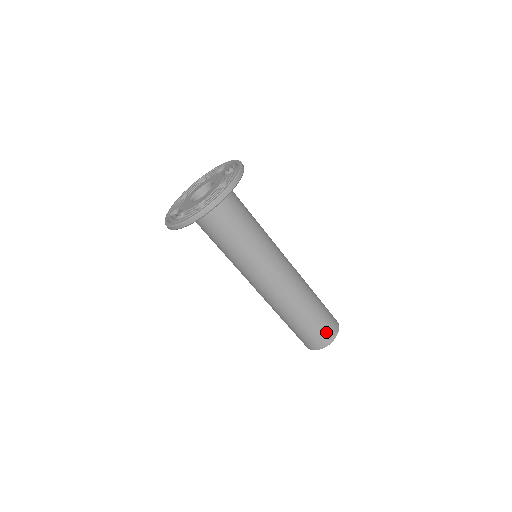
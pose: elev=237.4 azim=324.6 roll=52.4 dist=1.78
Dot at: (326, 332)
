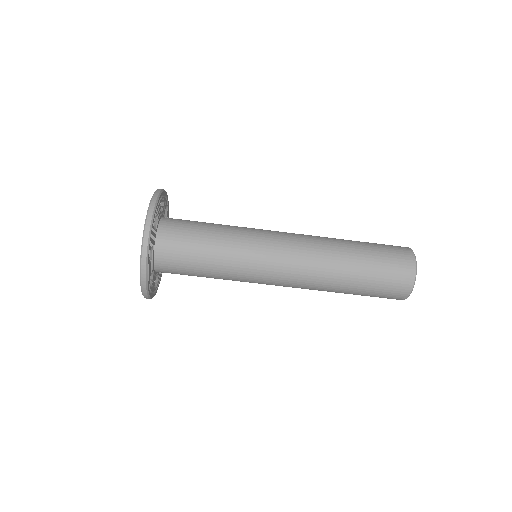
Dot at: (397, 268)
